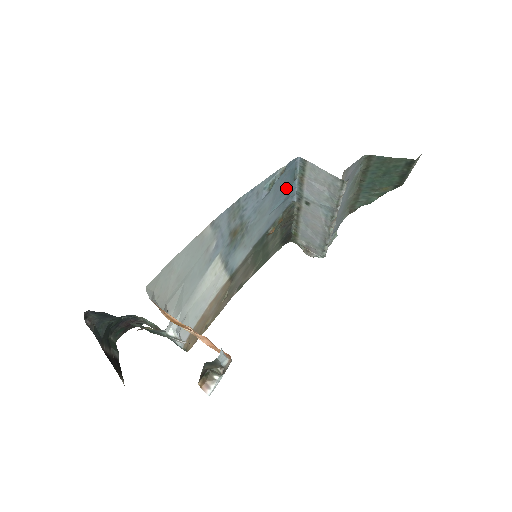
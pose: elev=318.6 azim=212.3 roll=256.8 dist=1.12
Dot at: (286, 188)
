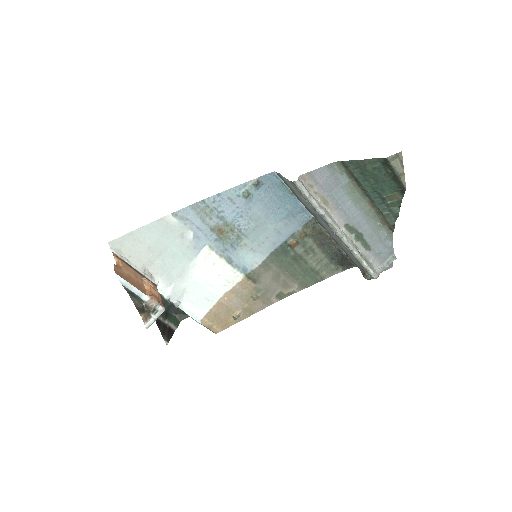
Dot at: (284, 201)
